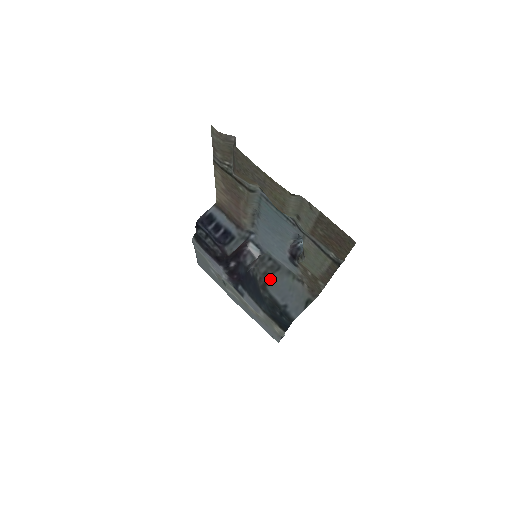
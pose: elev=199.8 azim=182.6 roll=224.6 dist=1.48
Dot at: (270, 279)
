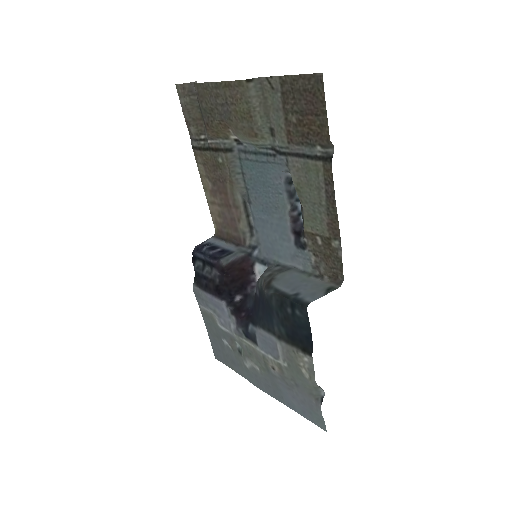
Dot at: (276, 276)
